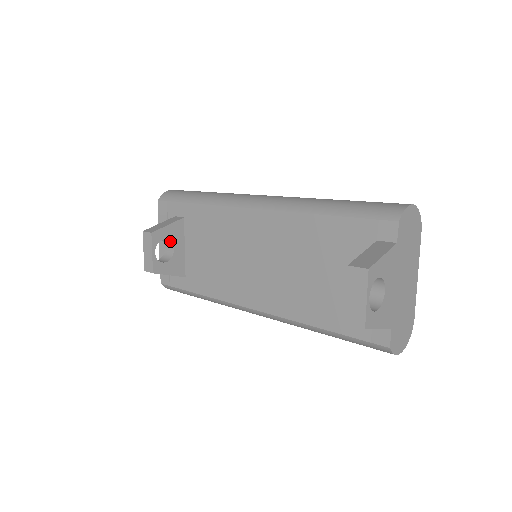
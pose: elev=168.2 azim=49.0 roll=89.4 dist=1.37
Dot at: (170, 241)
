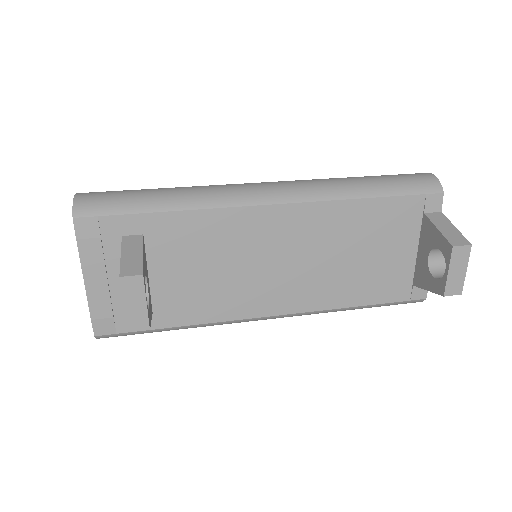
Dot at: (145, 275)
